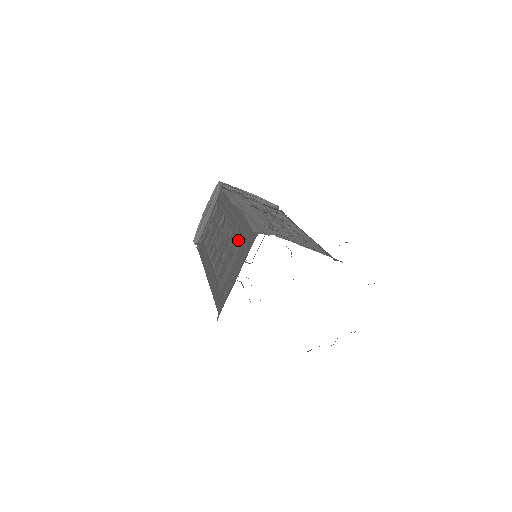
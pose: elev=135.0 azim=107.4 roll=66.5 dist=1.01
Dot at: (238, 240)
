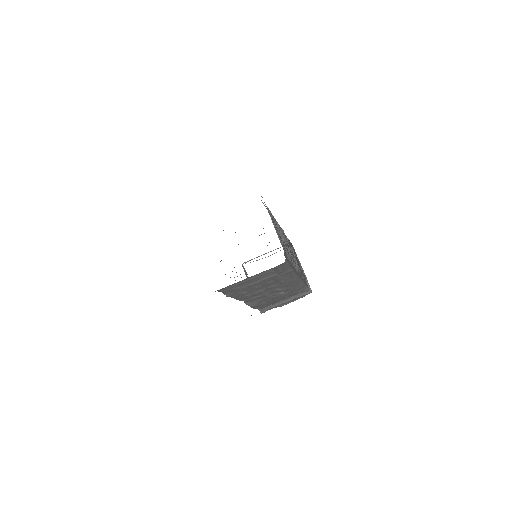
Dot at: occluded
